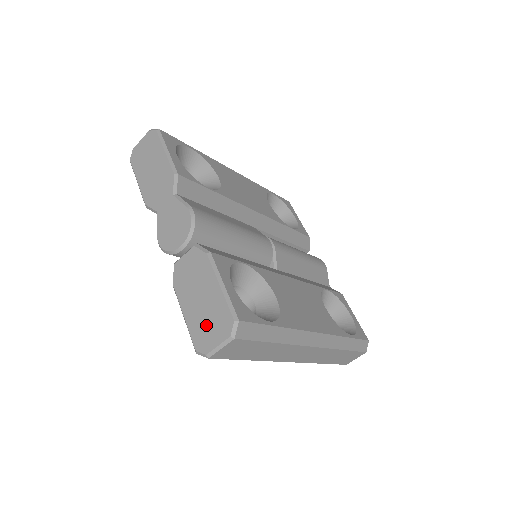
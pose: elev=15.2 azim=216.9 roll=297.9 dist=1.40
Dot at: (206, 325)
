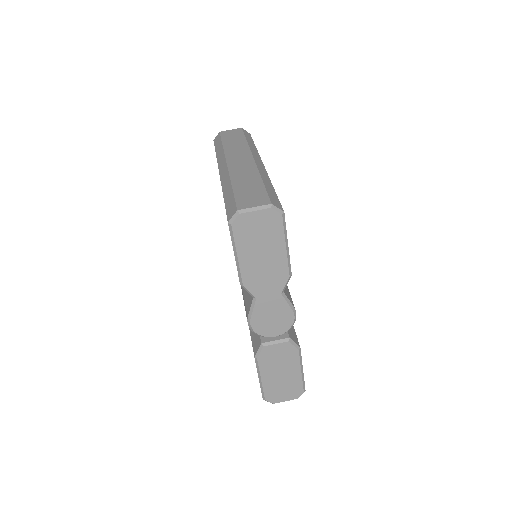
Dot at: (280, 390)
